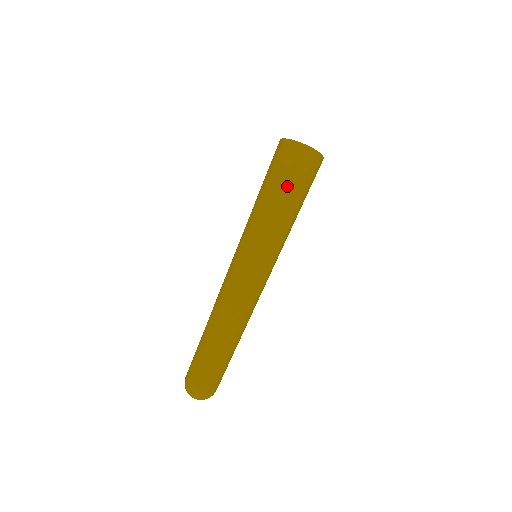
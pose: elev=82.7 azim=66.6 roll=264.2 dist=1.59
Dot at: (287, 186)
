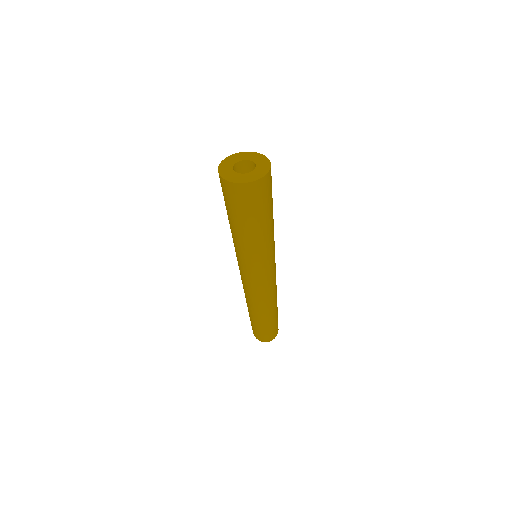
Dot at: (251, 219)
